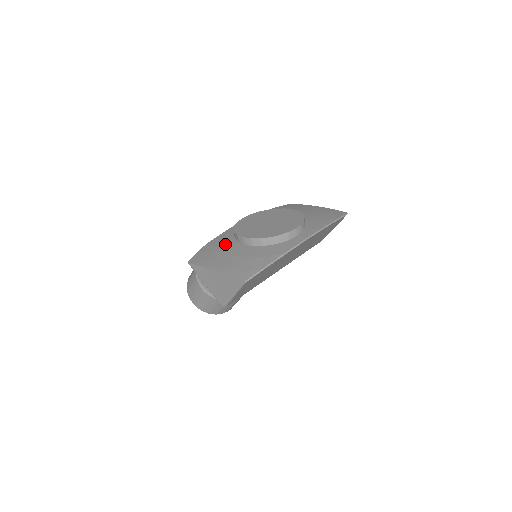
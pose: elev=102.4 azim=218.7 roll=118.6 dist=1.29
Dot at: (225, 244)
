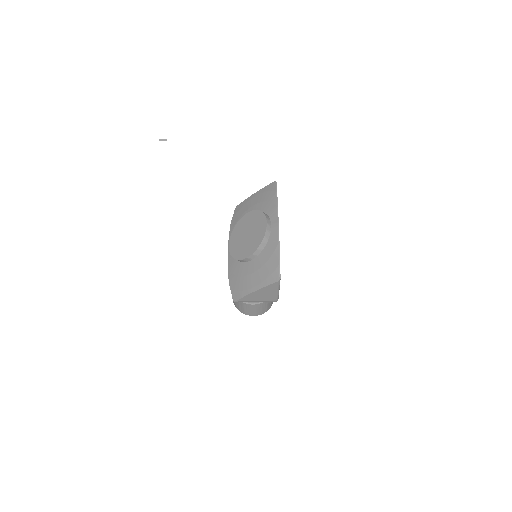
Dot at: (240, 271)
